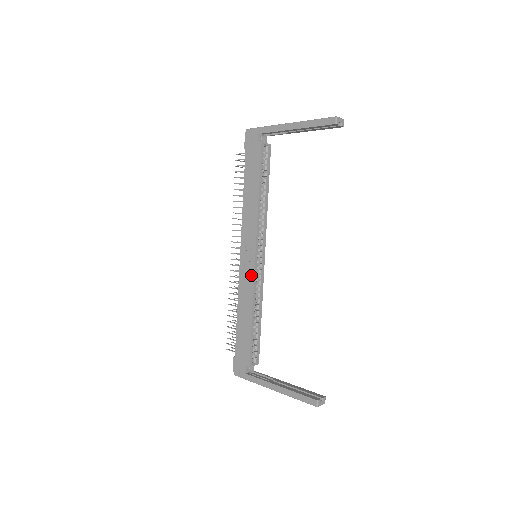
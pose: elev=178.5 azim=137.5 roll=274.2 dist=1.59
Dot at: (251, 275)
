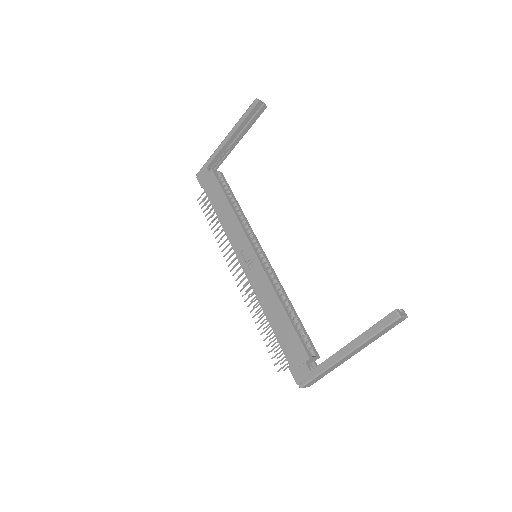
Dot at: (260, 270)
